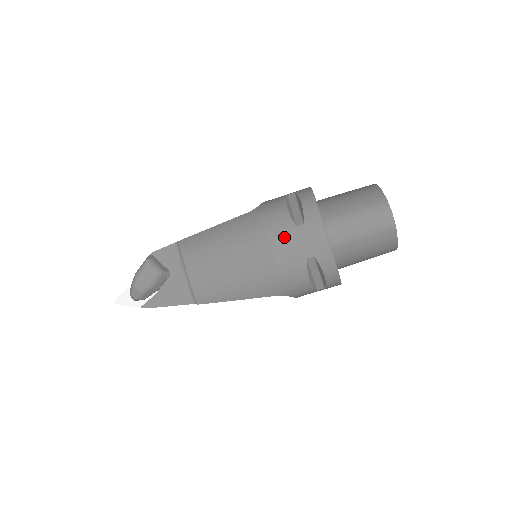
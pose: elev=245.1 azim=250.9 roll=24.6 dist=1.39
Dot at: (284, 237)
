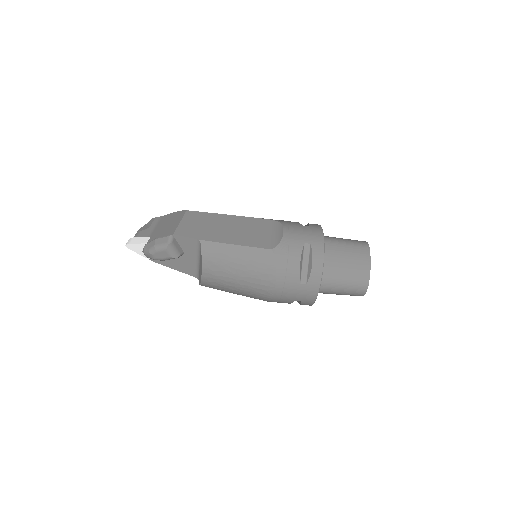
Dot at: (288, 287)
